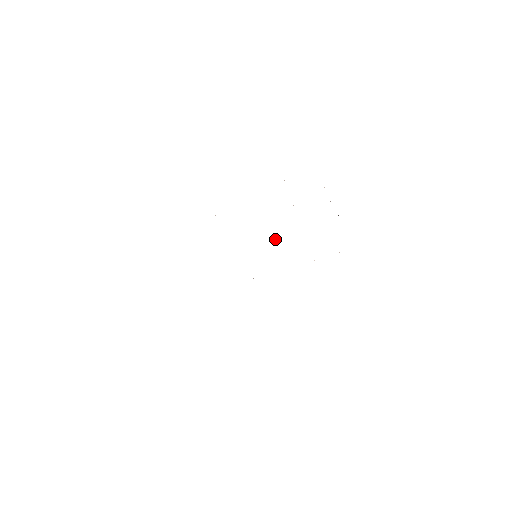
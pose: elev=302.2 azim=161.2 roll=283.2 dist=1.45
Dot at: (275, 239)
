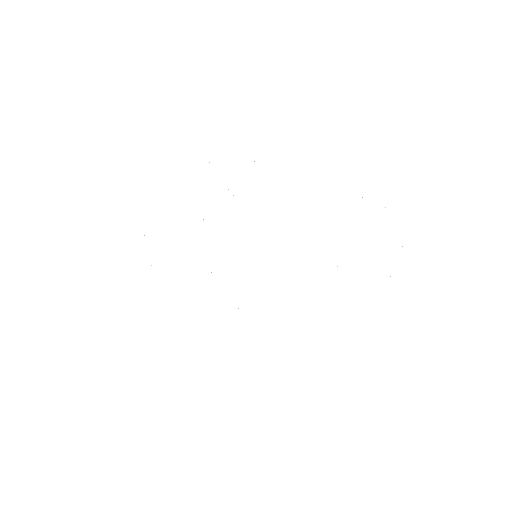
Dot at: occluded
